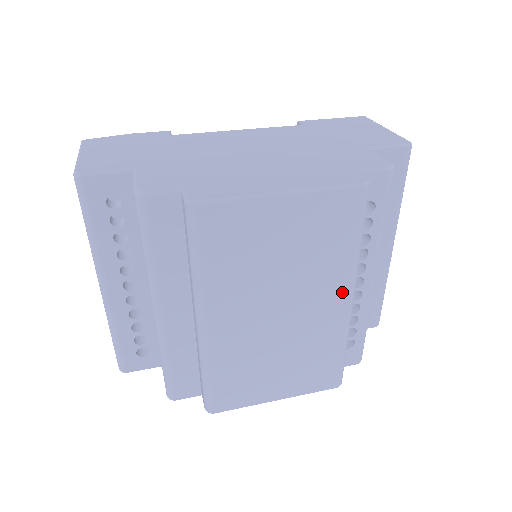
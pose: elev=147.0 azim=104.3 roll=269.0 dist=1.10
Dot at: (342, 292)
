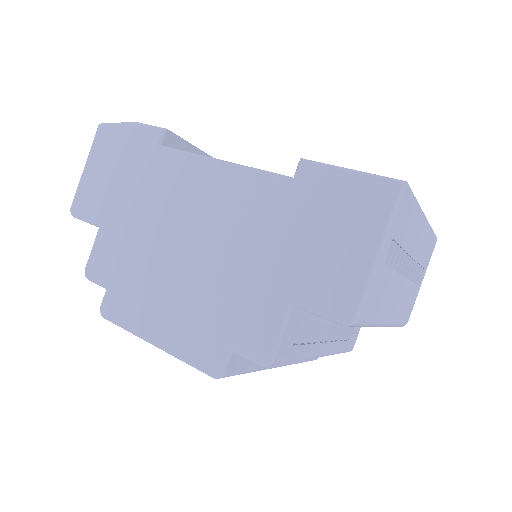
Dot at: occluded
